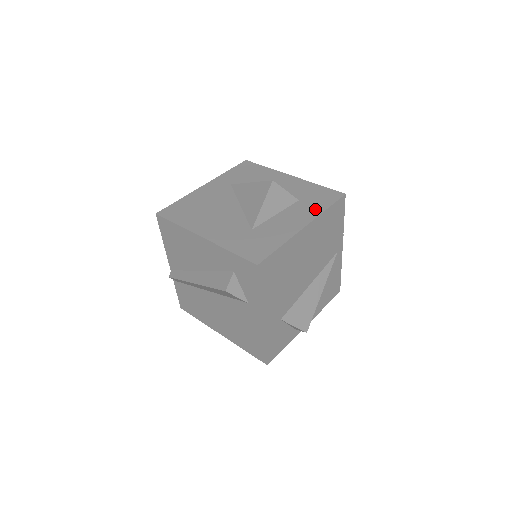
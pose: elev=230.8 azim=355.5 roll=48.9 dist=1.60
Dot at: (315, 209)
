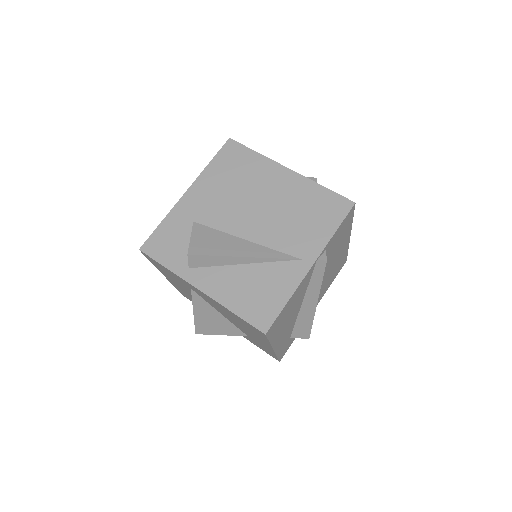
Dot at: occluded
